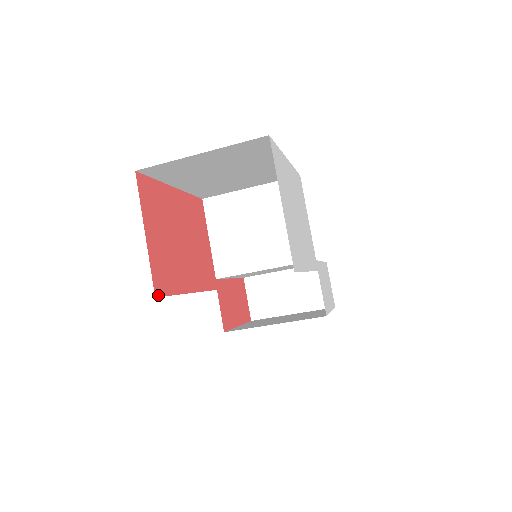
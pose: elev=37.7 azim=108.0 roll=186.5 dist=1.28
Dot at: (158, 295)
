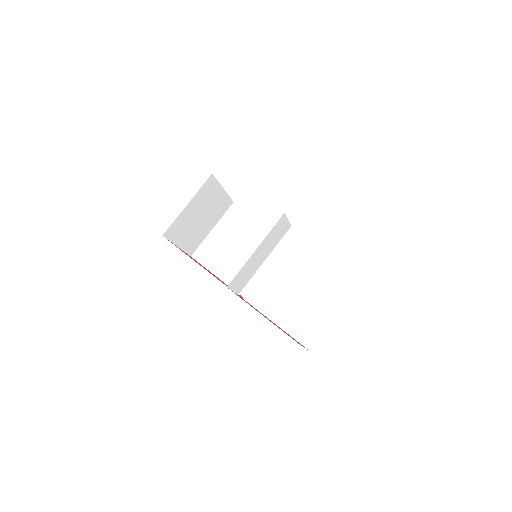
Dot at: occluded
